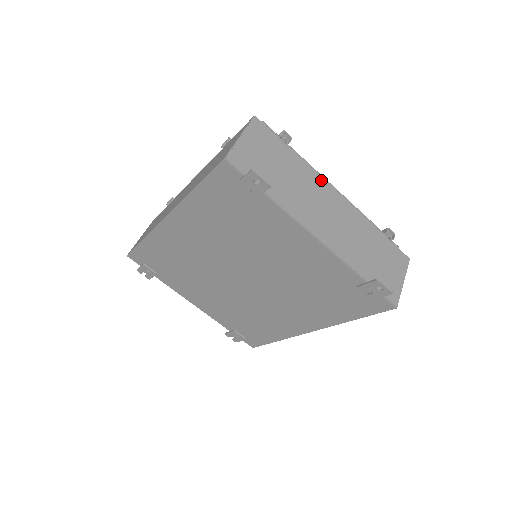
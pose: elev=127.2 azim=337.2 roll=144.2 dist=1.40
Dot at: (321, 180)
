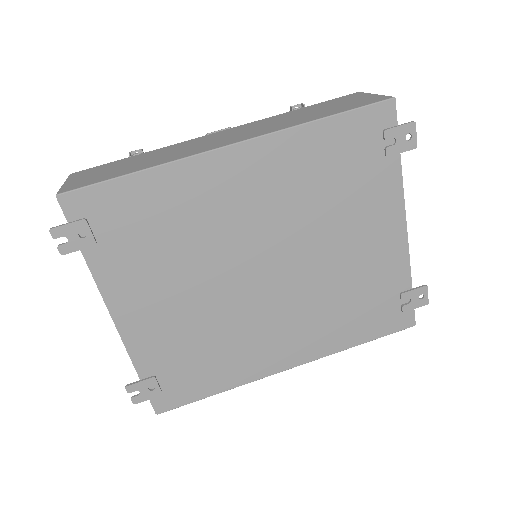
Dot at: occluded
